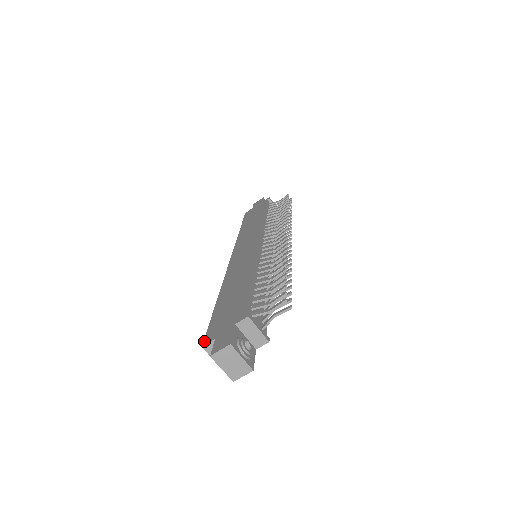
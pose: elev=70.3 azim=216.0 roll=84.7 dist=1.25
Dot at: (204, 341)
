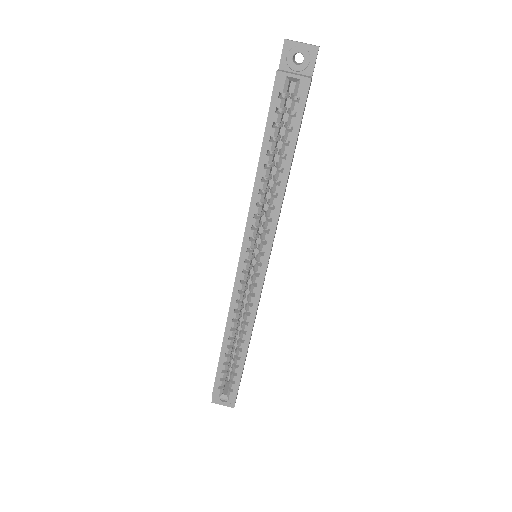
Dot at: (275, 79)
